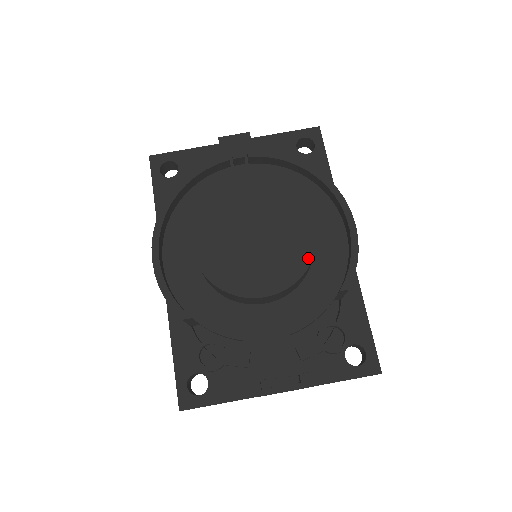
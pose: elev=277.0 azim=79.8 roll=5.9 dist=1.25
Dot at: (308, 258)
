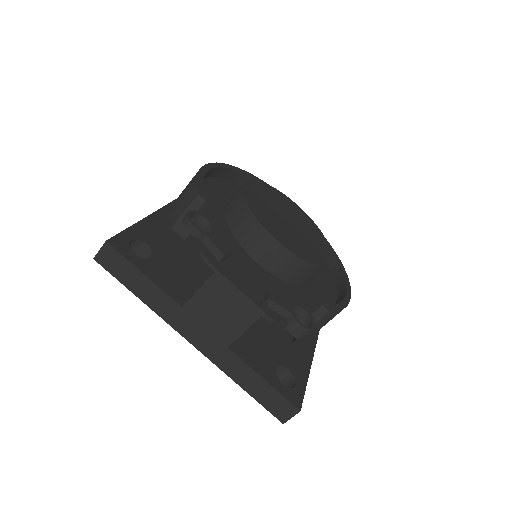
Dot at: (319, 262)
